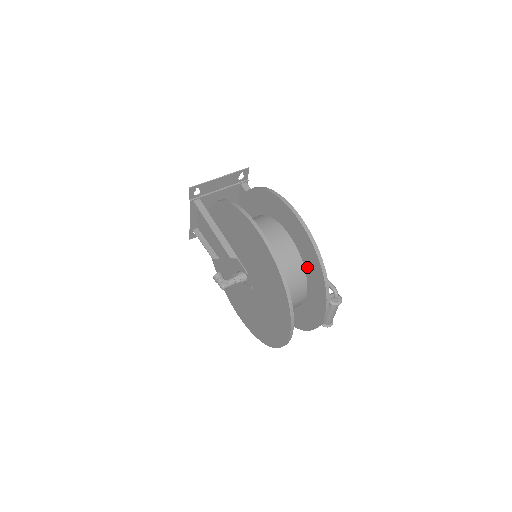
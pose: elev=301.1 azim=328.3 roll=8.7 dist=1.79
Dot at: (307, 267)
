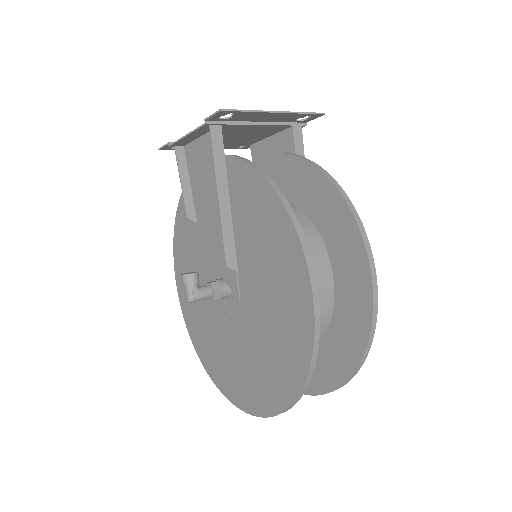
Dot at: (329, 341)
